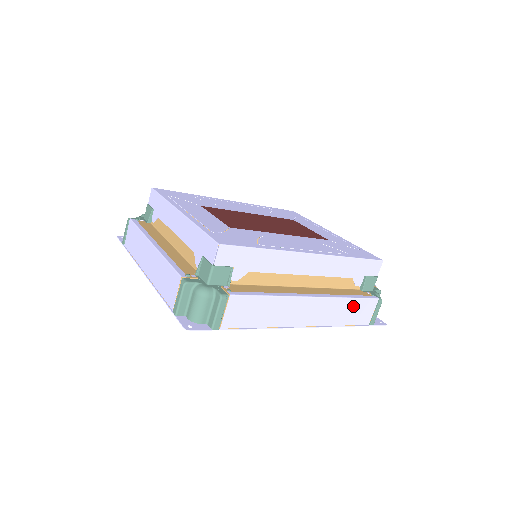
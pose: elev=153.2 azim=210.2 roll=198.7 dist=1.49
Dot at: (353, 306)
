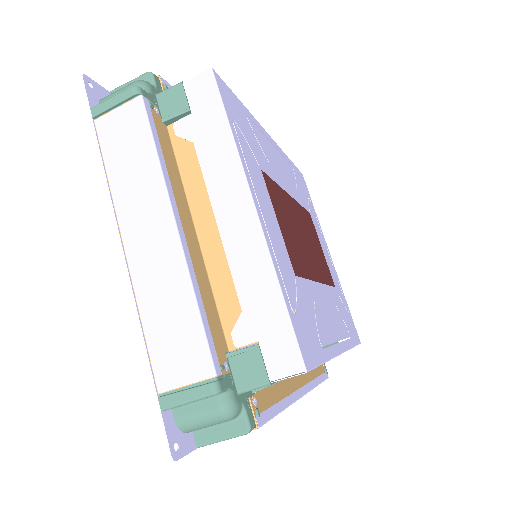
Dot at: occluded
